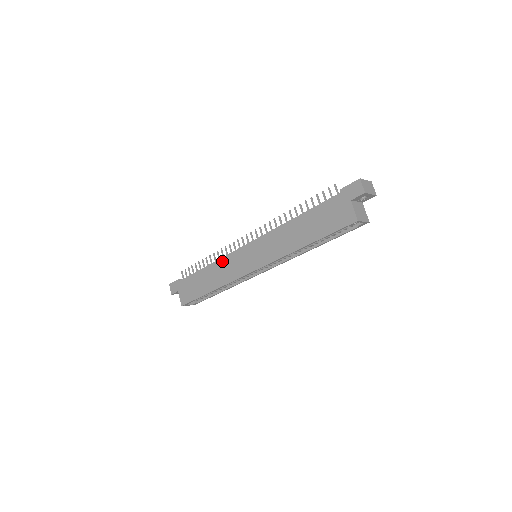
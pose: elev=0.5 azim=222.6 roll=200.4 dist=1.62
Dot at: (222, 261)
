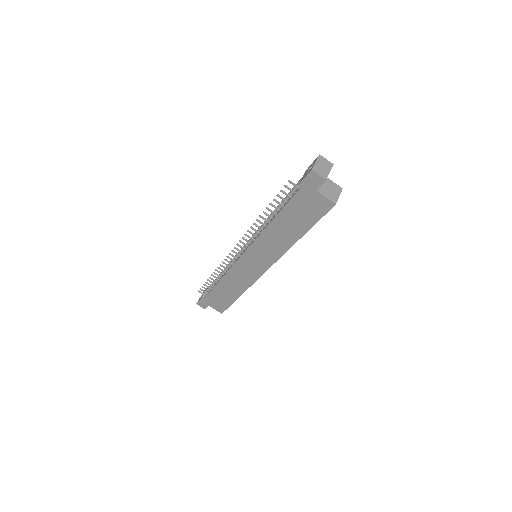
Dot at: (230, 274)
